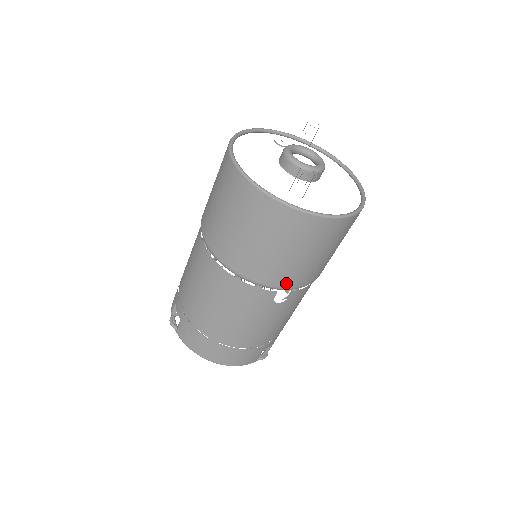
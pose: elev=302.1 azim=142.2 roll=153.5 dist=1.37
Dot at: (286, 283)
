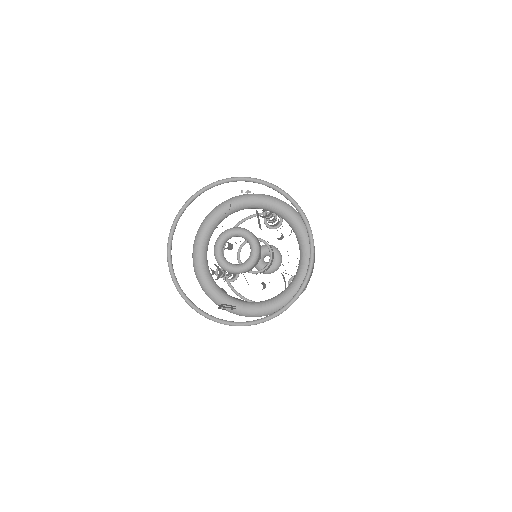
Dot at: occluded
